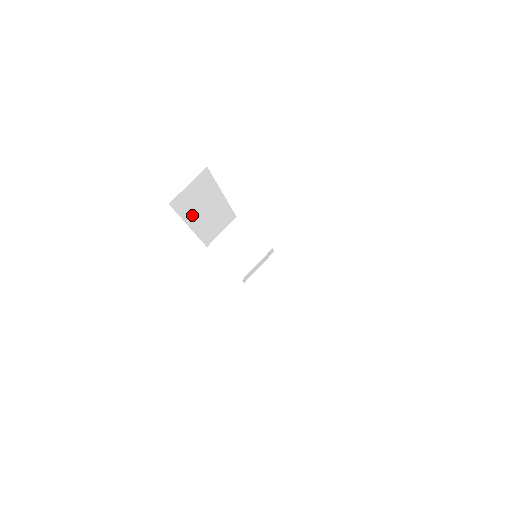
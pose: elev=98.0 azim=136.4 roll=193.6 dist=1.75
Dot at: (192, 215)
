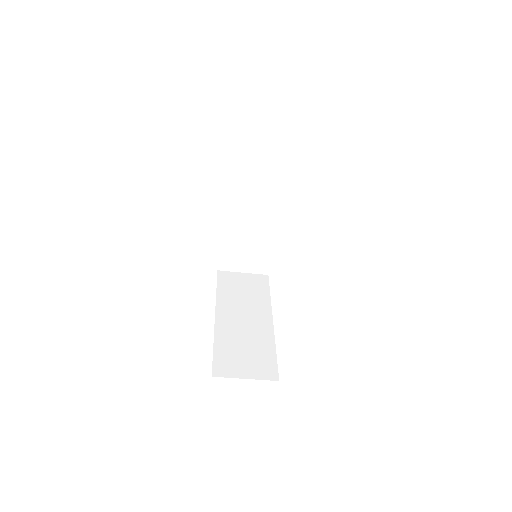
Dot at: occluded
